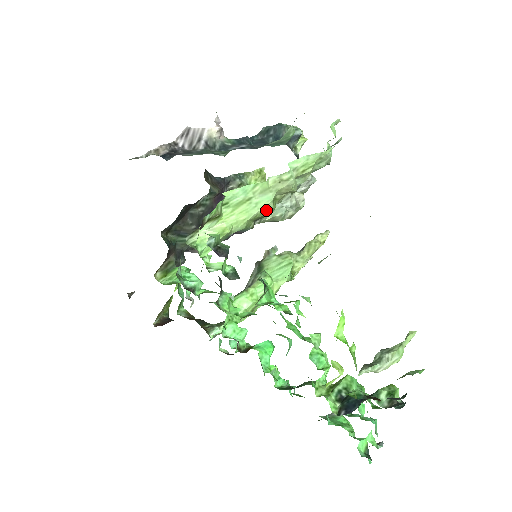
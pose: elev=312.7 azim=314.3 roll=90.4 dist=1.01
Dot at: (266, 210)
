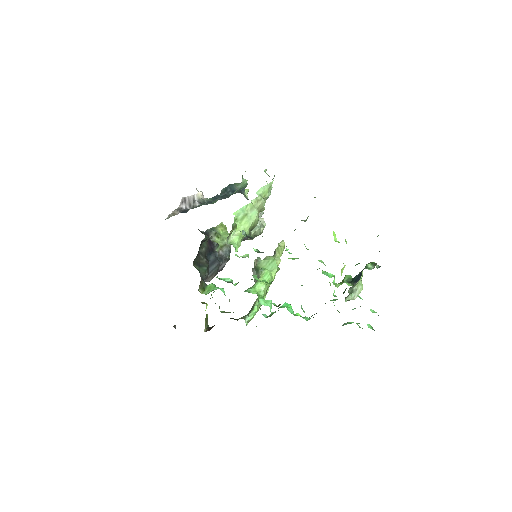
Dot at: (255, 221)
